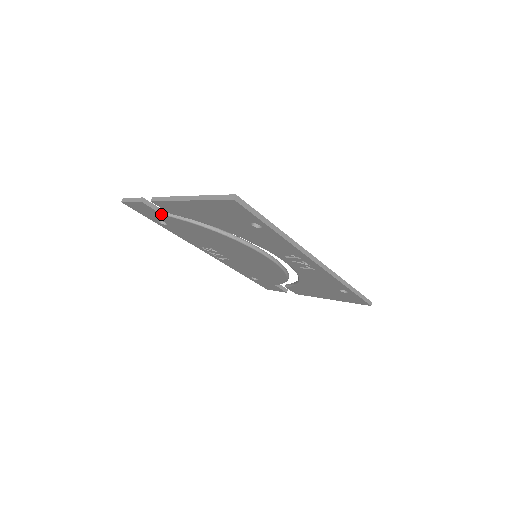
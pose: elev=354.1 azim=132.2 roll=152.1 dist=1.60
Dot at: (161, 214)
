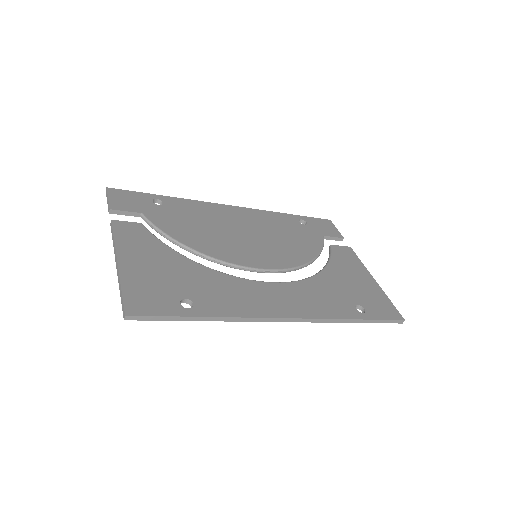
Dot at: (139, 216)
